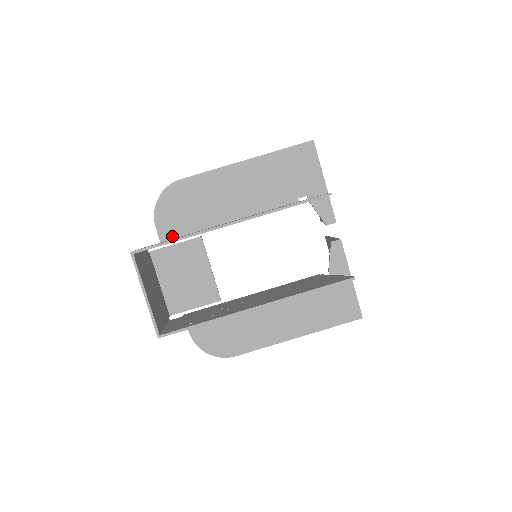
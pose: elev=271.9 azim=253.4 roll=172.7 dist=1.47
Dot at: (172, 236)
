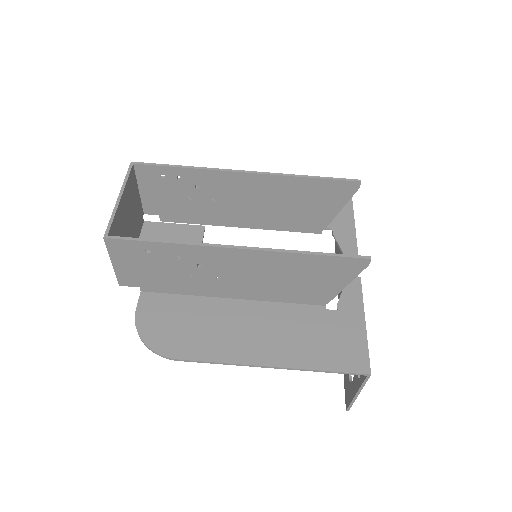
Dot at: occluded
